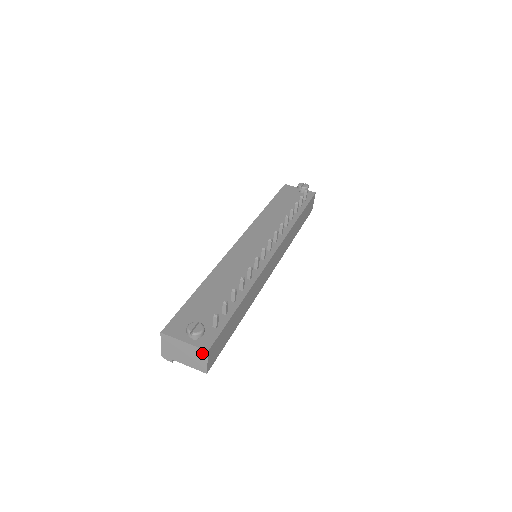
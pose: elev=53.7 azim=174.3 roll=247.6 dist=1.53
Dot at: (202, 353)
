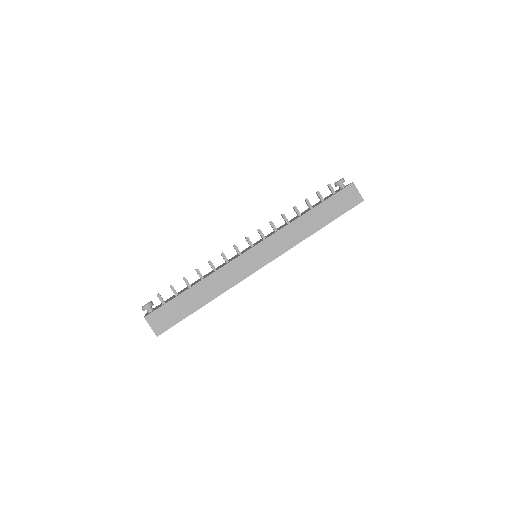
Dot at: (146, 320)
